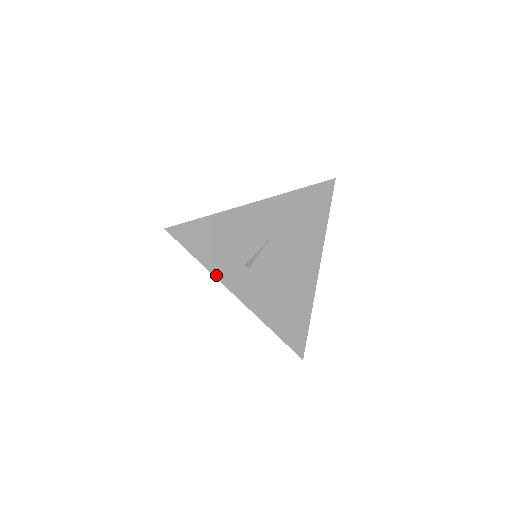
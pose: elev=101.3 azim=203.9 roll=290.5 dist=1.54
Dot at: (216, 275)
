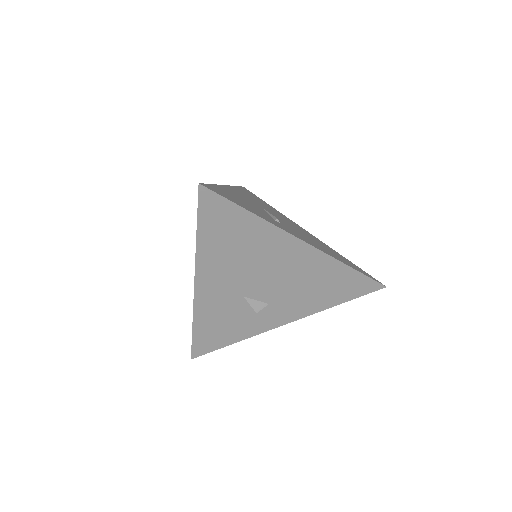
Dot at: (271, 223)
